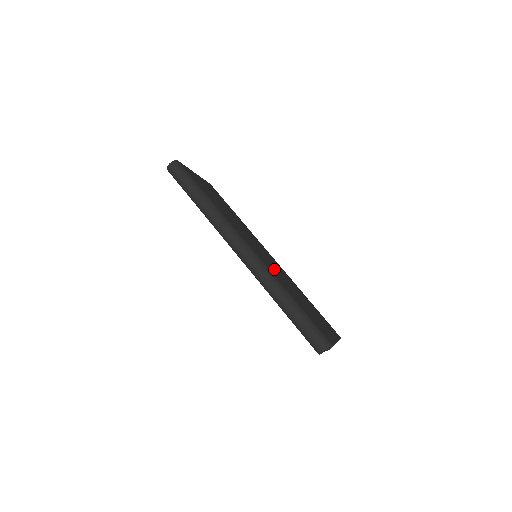
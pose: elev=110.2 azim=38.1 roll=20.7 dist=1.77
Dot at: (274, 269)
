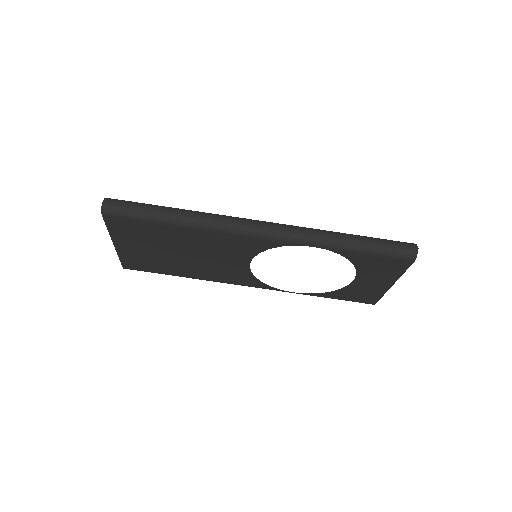
Dot at: occluded
